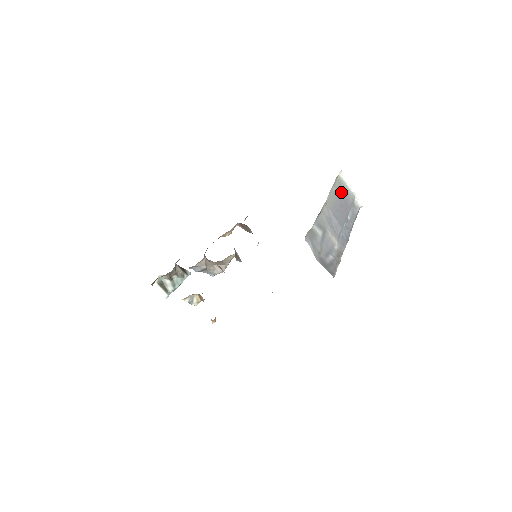
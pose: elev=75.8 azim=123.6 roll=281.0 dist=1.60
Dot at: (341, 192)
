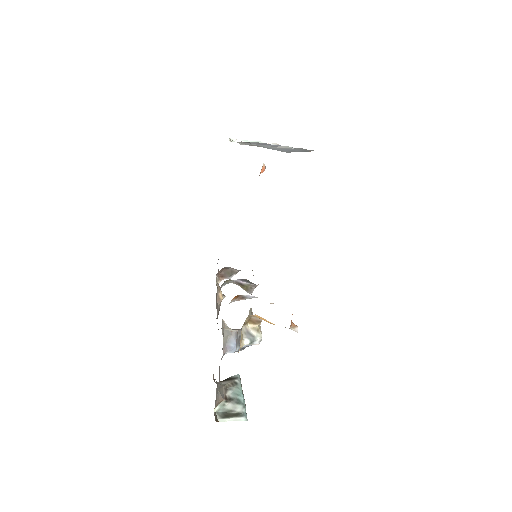
Dot at: occluded
